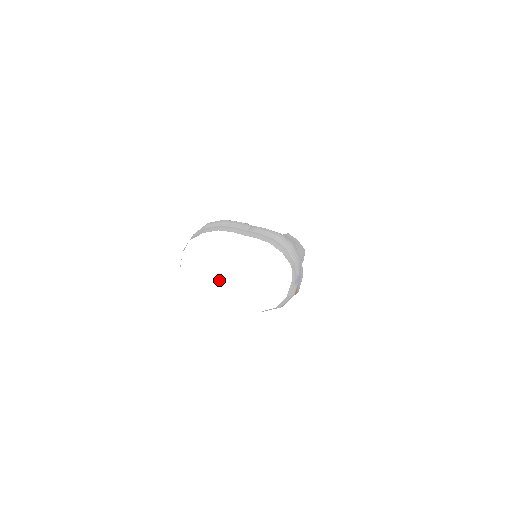
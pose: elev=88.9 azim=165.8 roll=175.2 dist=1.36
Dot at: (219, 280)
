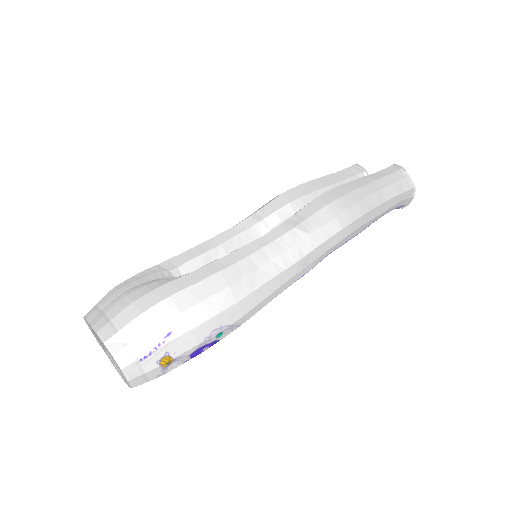
Dot at: (108, 356)
